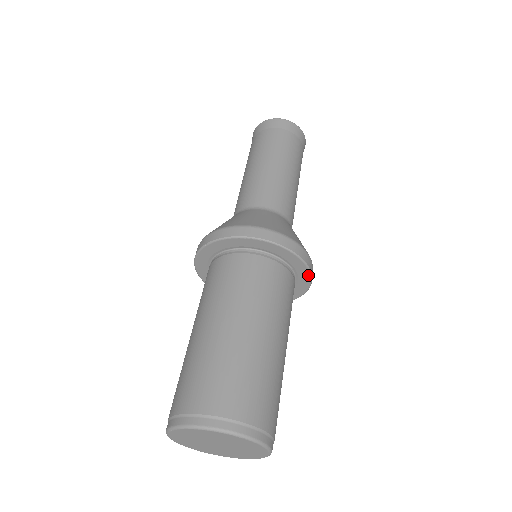
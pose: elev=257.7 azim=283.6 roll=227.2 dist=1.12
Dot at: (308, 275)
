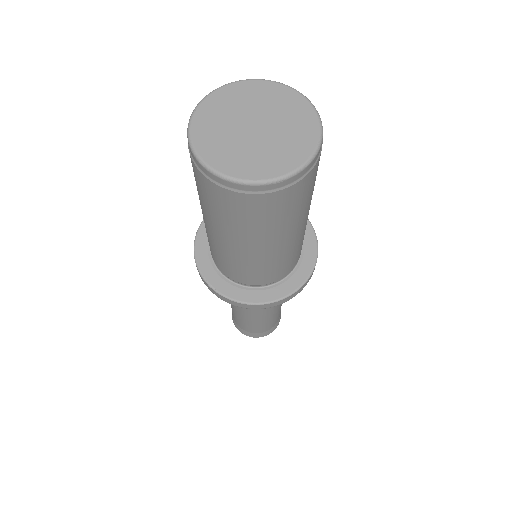
Dot at: (308, 224)
